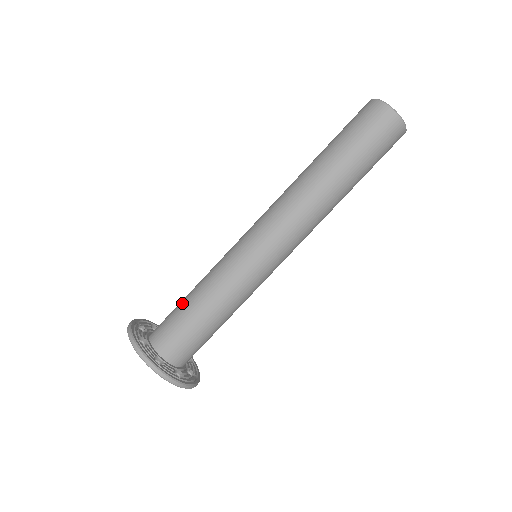
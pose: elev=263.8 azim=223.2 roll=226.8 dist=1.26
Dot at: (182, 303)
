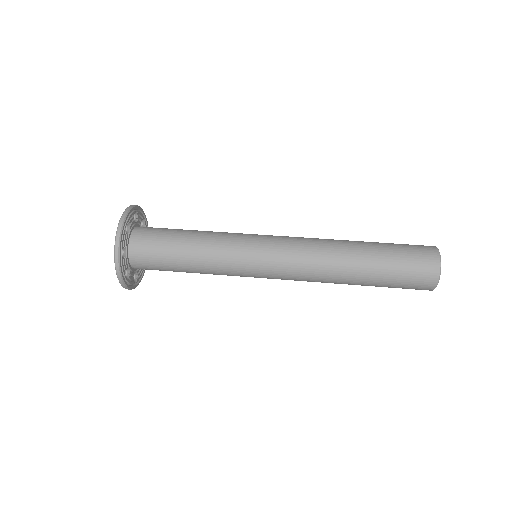
Dot at: occluded
